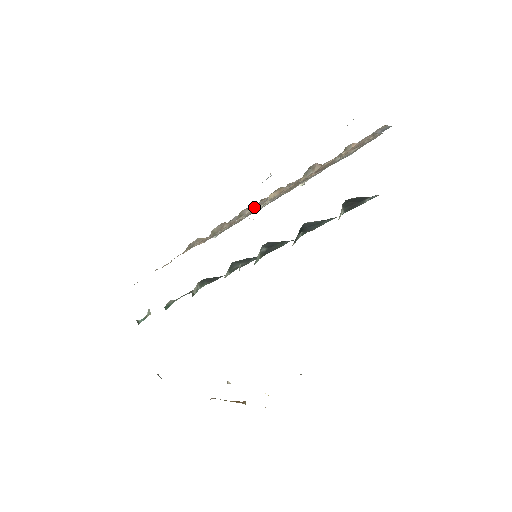
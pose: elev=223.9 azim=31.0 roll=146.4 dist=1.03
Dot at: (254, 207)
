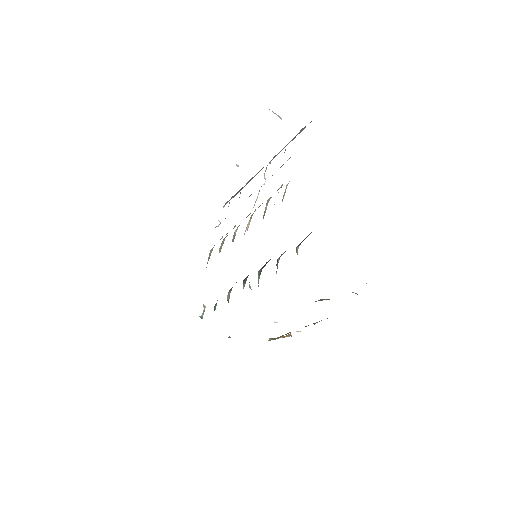
Dot at: (239, 225)
